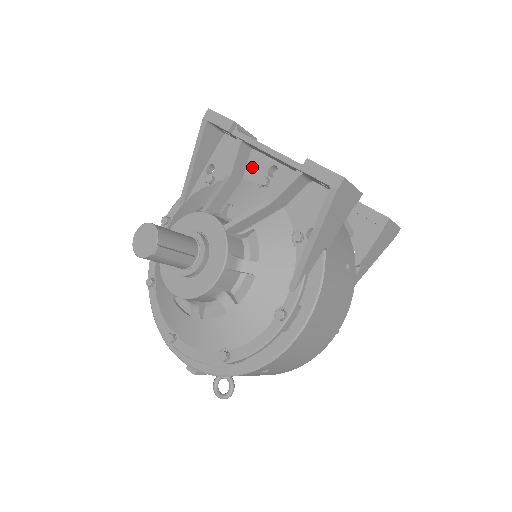
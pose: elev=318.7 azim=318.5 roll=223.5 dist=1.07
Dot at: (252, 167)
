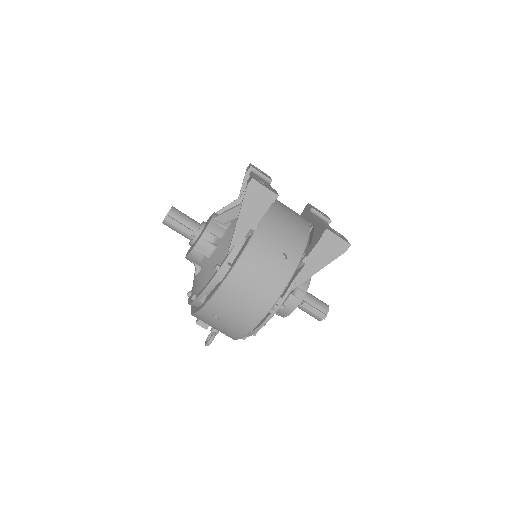
Dot at: occluded
